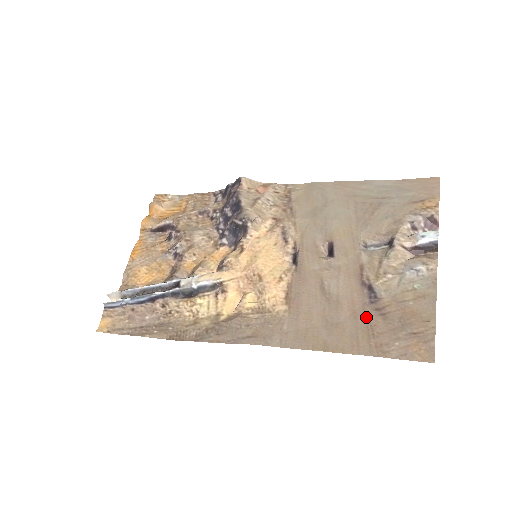
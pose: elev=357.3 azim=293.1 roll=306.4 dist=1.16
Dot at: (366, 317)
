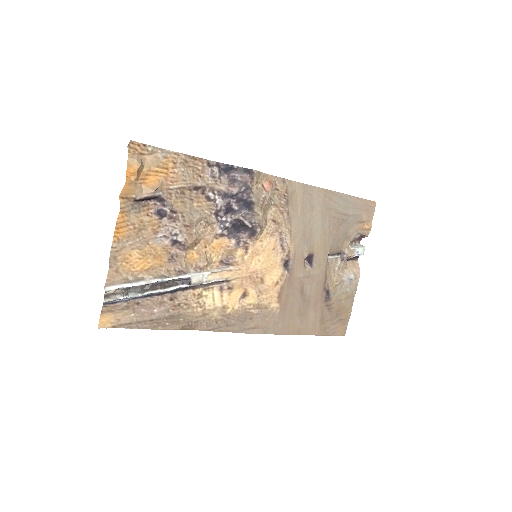
Dot at: (322, 311)
